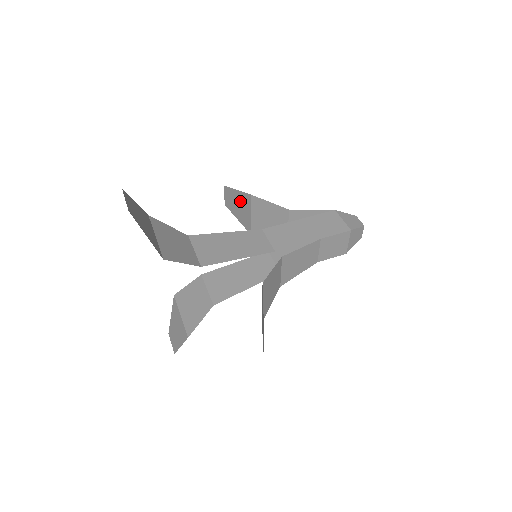
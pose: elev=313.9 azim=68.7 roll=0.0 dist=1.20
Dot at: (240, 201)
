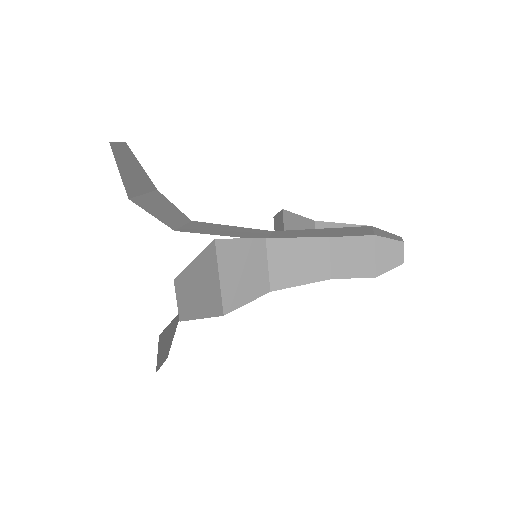
Dot at: (280, 226)
